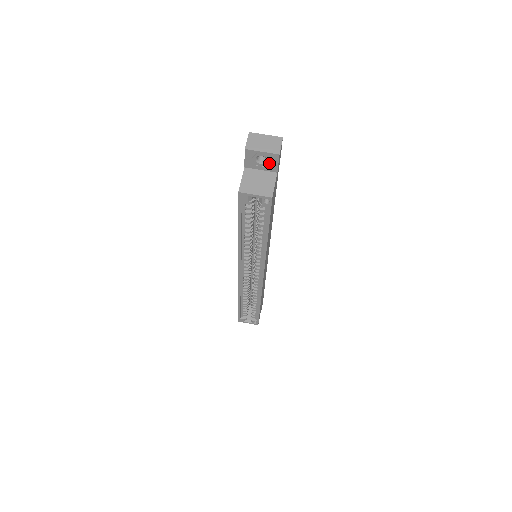
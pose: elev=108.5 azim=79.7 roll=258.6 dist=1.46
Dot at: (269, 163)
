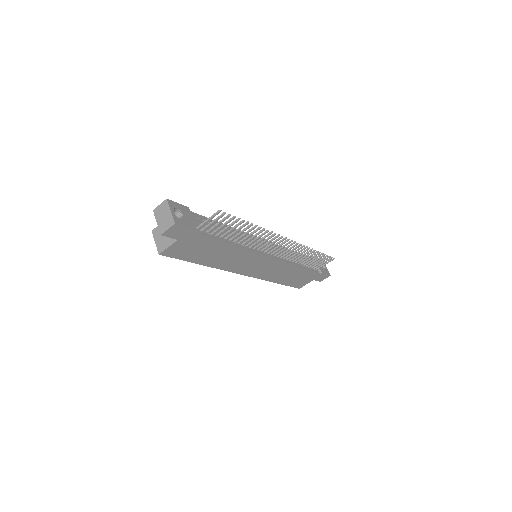
Dot at: occluded
